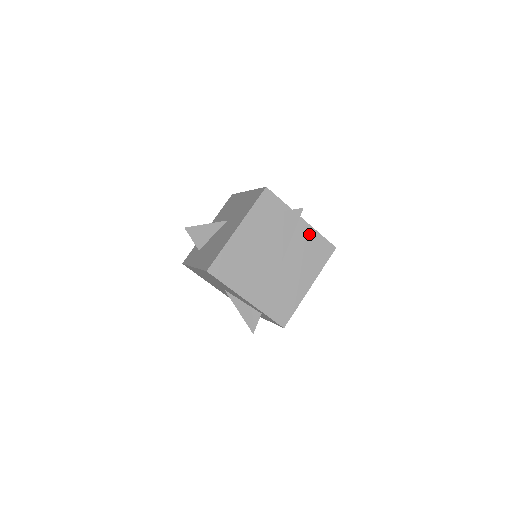
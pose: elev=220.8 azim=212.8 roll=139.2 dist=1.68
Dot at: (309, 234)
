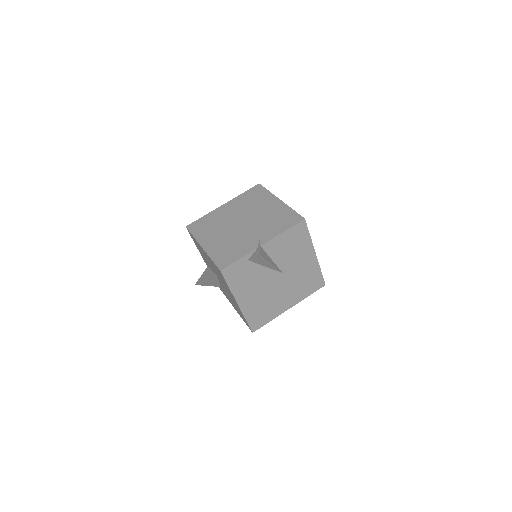
Dot at: (279, 242)
